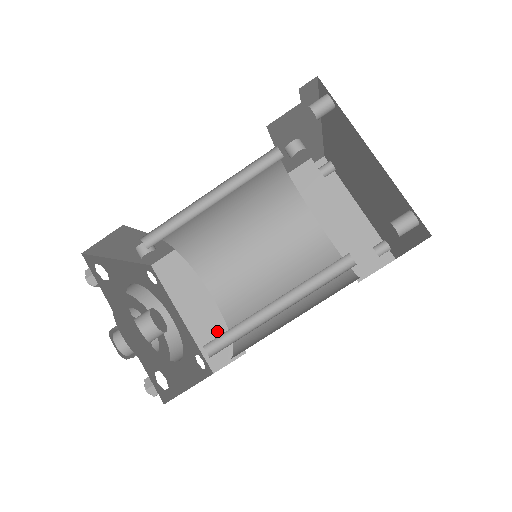
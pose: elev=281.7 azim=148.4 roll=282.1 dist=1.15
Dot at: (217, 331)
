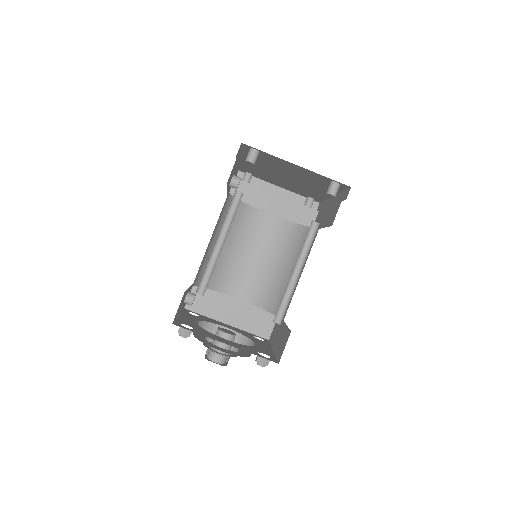
Dot at: (253, 315)
